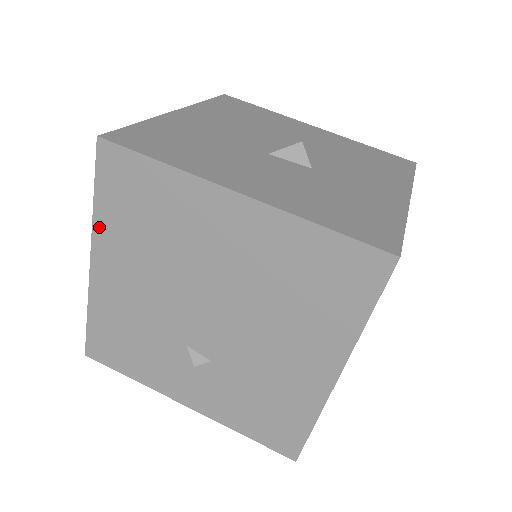
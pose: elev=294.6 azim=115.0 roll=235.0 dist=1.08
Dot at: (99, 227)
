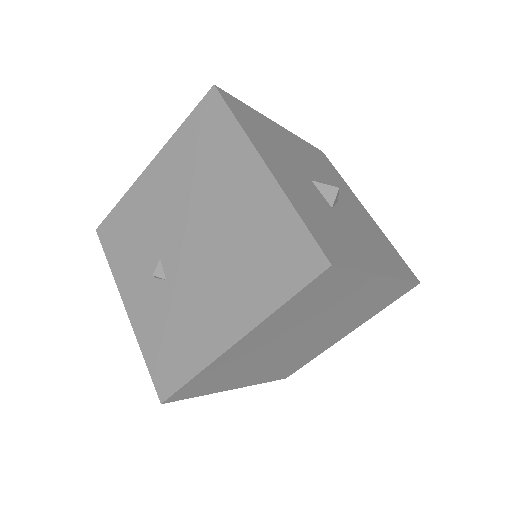
Dot at: (172, 143)
